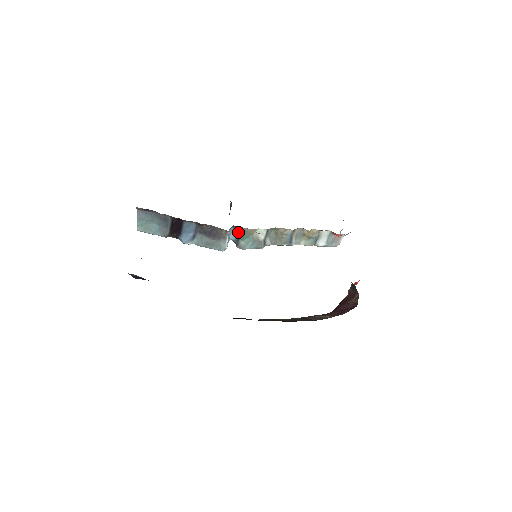
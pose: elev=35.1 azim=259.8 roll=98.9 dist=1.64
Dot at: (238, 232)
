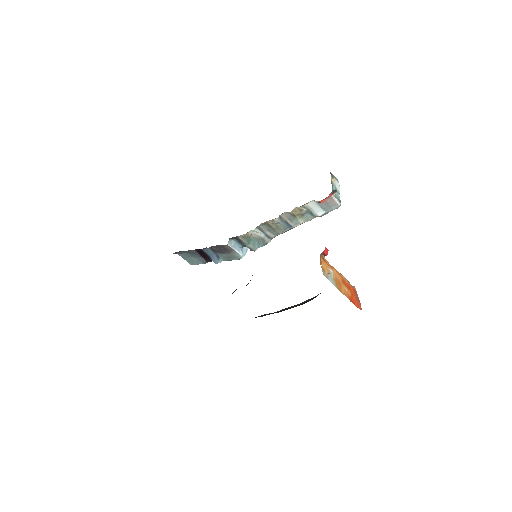
Dot at: (239, 240)
